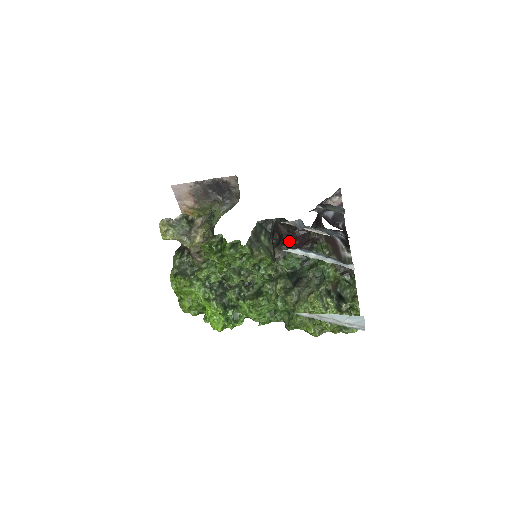
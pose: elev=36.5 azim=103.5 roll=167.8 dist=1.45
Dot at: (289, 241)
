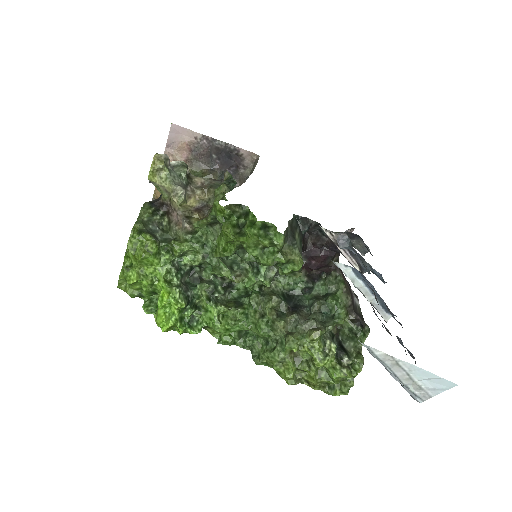
Dot at: (306, 256)
